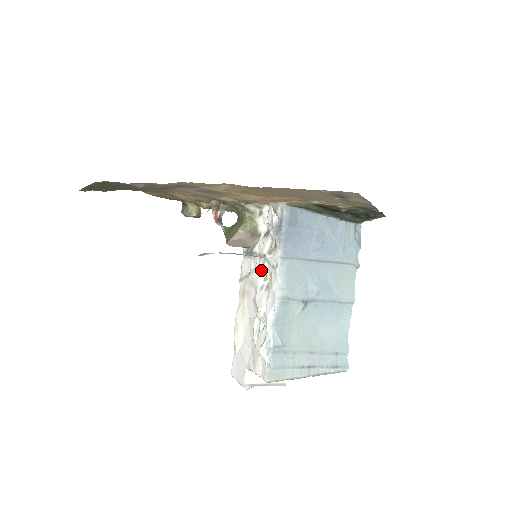
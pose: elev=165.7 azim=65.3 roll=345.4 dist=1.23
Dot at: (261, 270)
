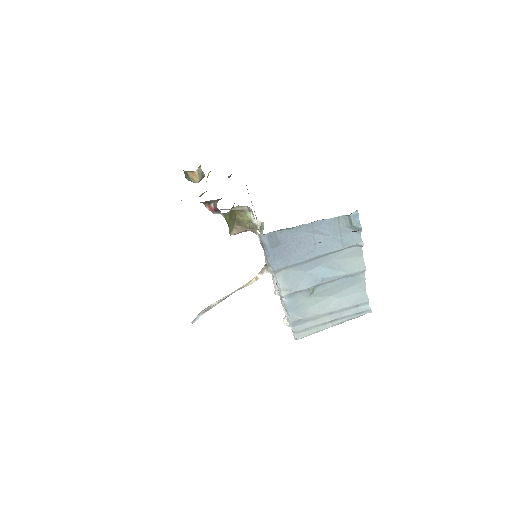
Dot at: occluded
